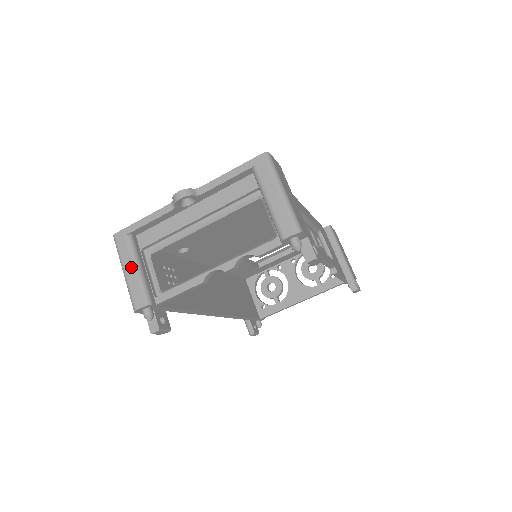
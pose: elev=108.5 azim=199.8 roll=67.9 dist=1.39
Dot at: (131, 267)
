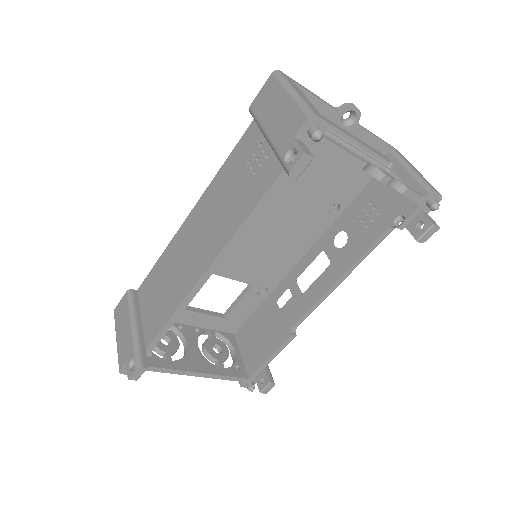
Dot at: (304, 95)
